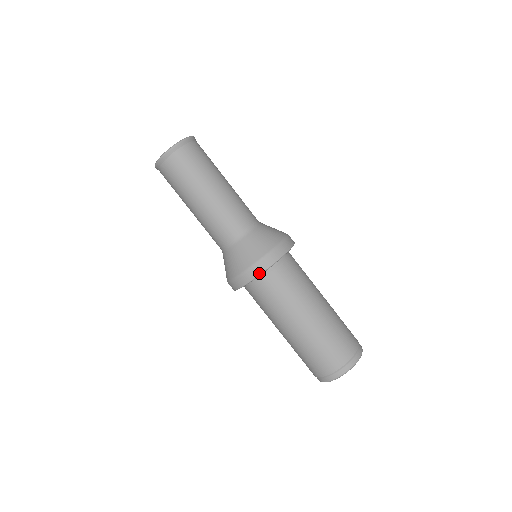
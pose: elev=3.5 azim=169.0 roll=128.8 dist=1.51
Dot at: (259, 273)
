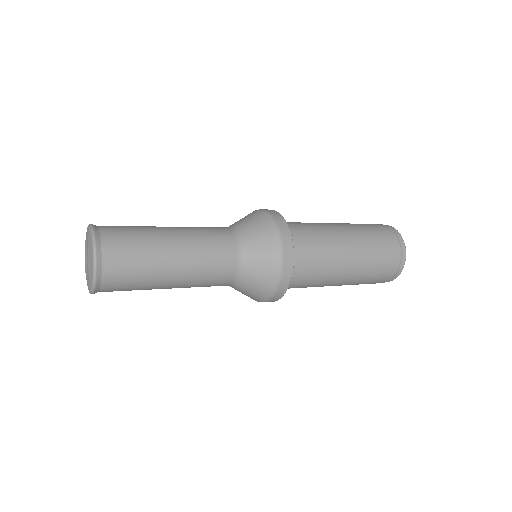
Dot at: occluded
